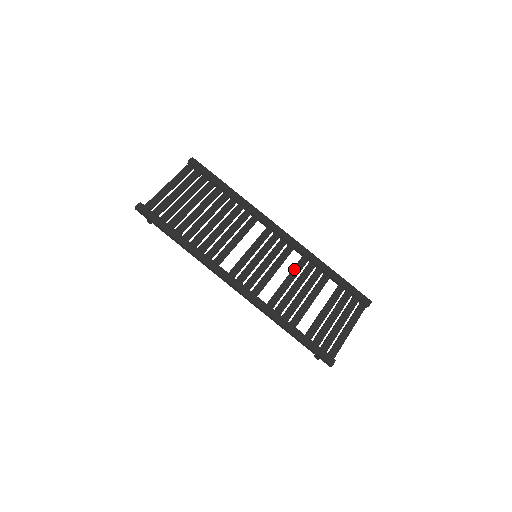
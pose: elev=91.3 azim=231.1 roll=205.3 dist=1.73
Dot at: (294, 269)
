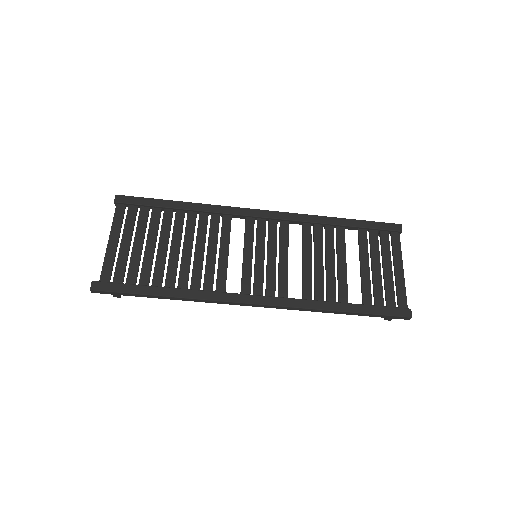
Dot at: (304, 243)
